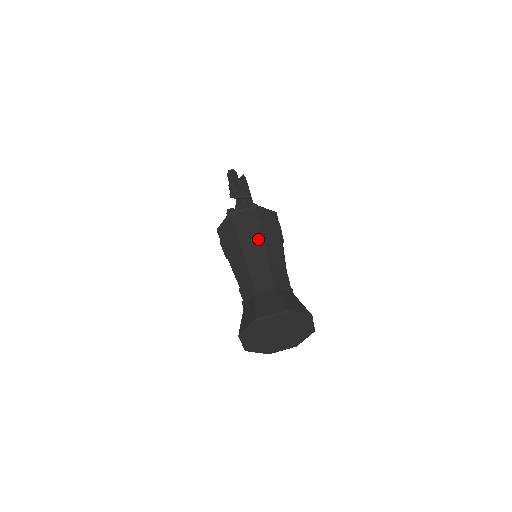
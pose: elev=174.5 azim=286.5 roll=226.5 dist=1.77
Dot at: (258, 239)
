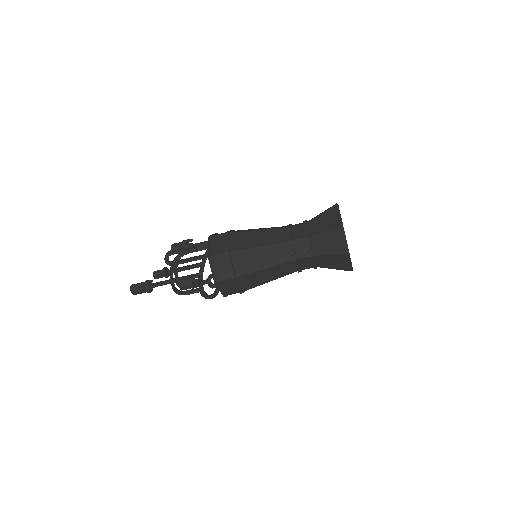
Dot at: (253, 229)
